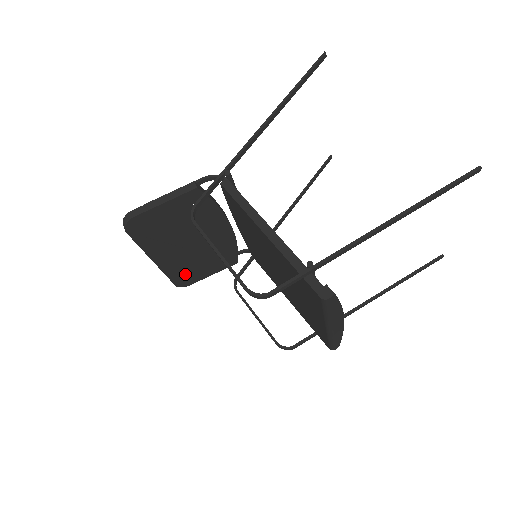
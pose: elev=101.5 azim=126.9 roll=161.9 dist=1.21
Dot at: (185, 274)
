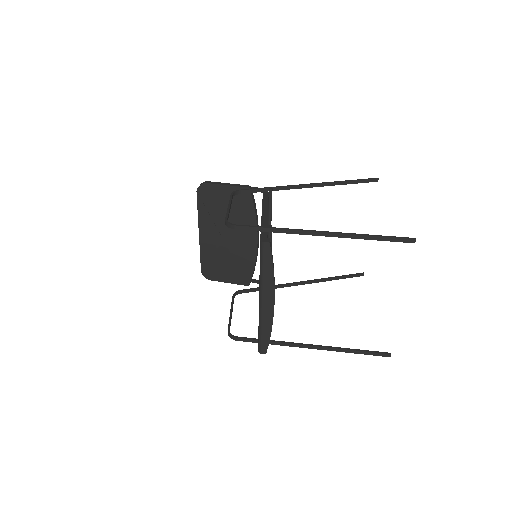
Dot at: (212, 265)
